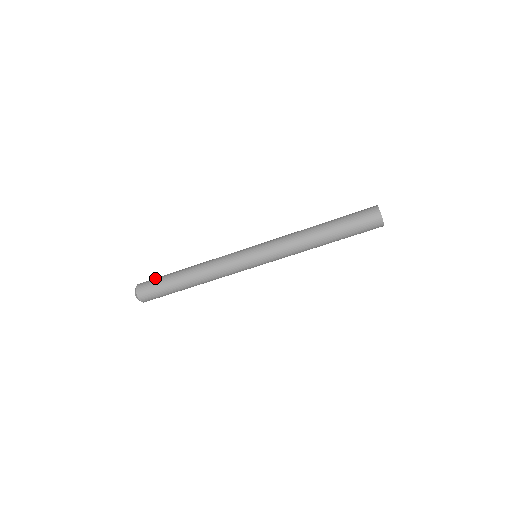
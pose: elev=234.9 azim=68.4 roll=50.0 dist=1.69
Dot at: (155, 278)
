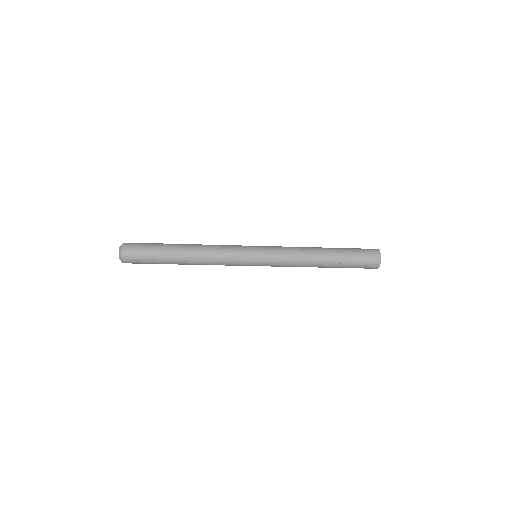
Dot at: (144, 247)
